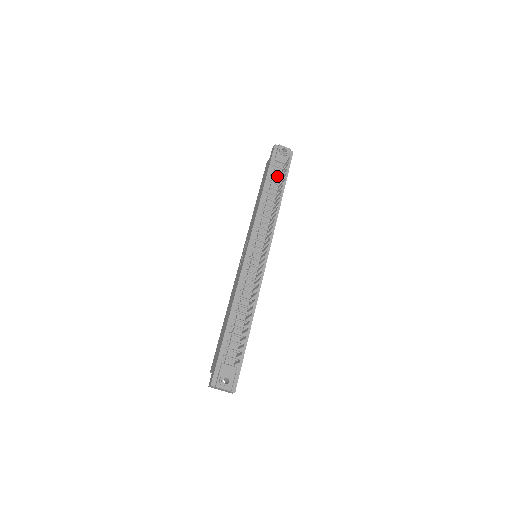
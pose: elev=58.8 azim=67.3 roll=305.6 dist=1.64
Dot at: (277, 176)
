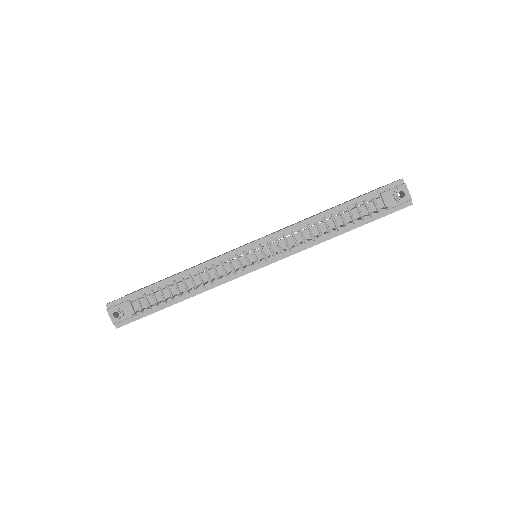
Dot at: (362, 210)
